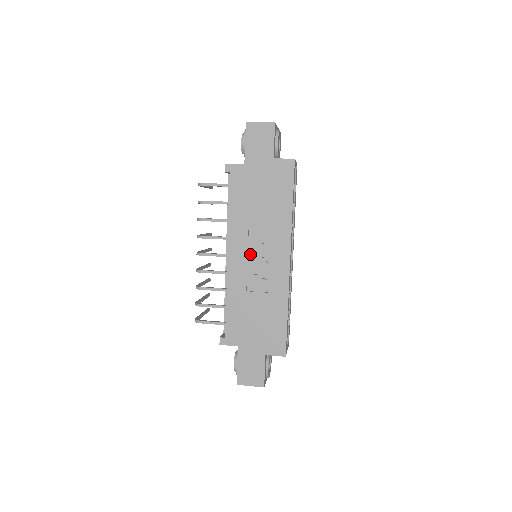
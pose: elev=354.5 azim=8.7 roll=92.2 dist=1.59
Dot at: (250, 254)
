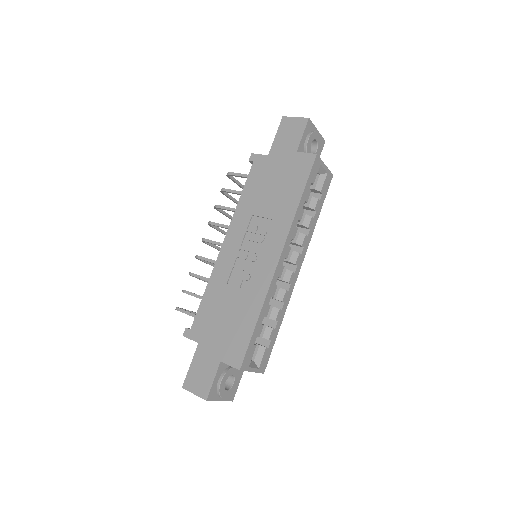
Dot at: (244, 245)
